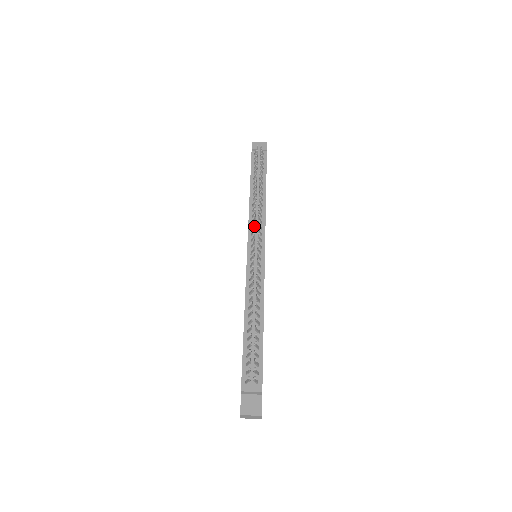
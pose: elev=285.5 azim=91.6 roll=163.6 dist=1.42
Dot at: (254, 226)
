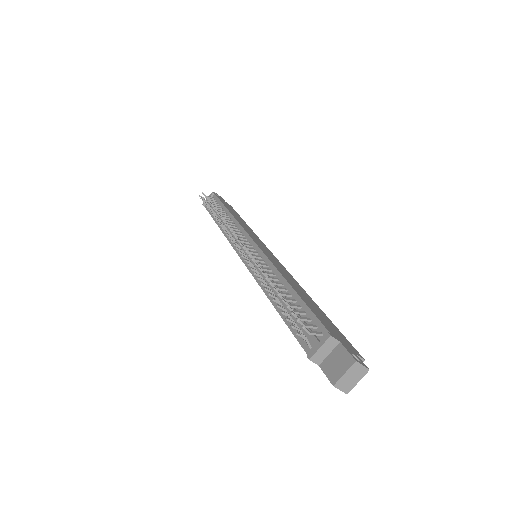
Dot at: (226, 234)
